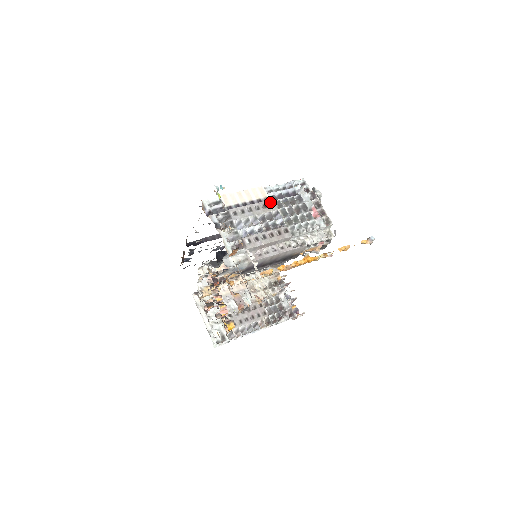
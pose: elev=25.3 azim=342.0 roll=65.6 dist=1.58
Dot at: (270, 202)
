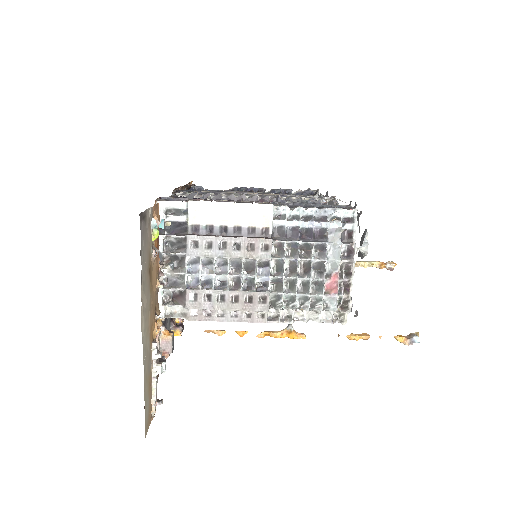
Dot at: (265, 242)
